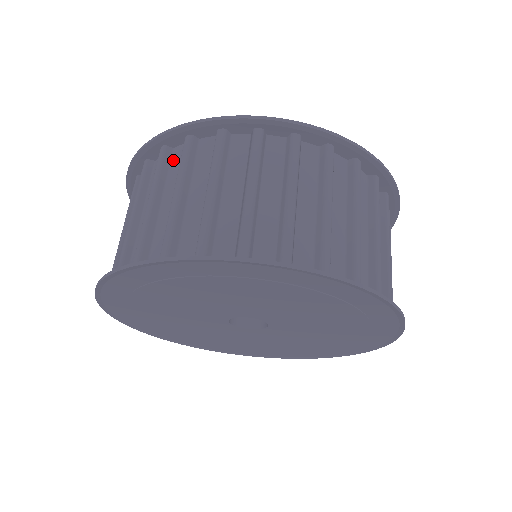
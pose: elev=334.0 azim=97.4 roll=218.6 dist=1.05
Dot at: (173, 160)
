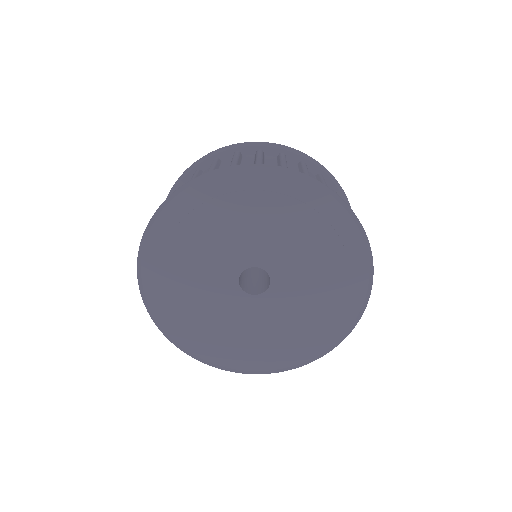
Dot at: occluded
